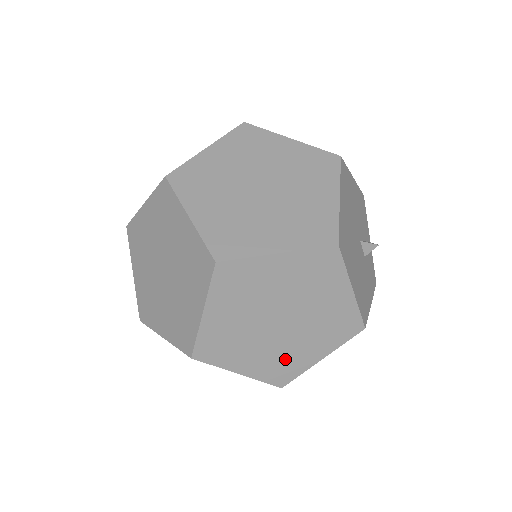
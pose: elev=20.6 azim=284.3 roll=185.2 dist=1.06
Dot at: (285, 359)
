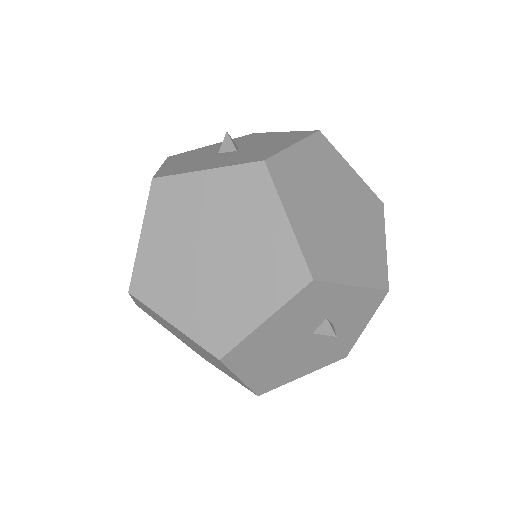
Dot at: occluded
